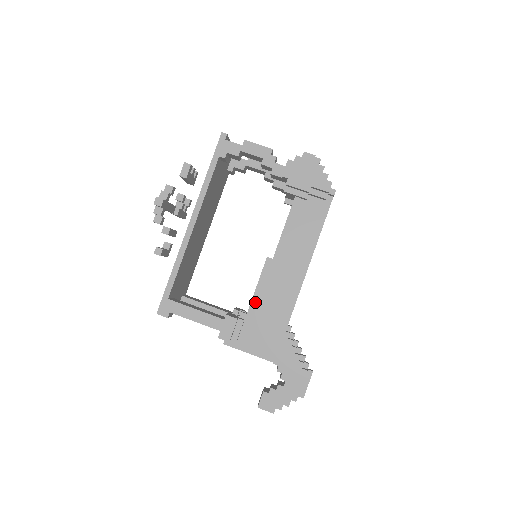
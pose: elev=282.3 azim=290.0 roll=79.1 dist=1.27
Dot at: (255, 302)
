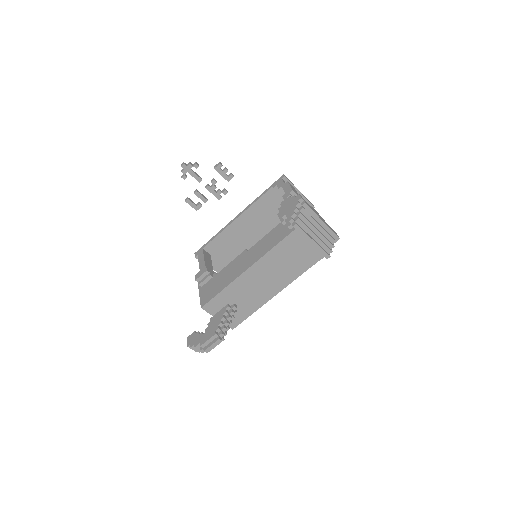
Dot at: (223, 270)
